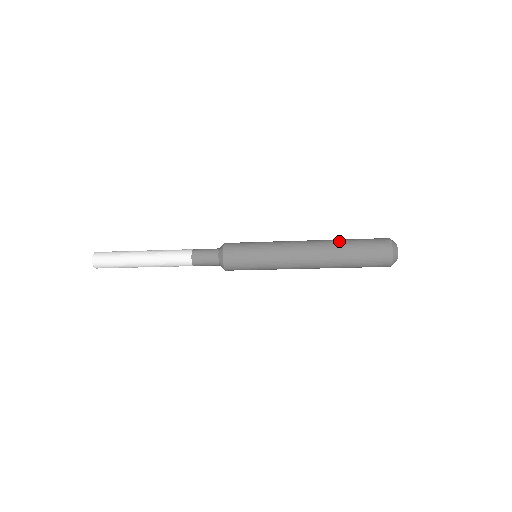
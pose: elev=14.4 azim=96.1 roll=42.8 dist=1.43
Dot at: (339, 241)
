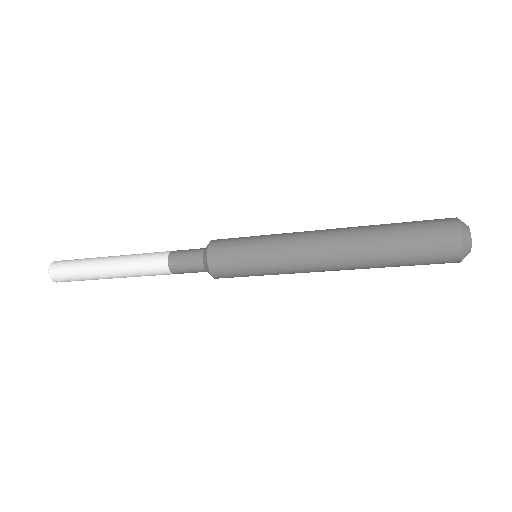
Dot at: (375, 225)
